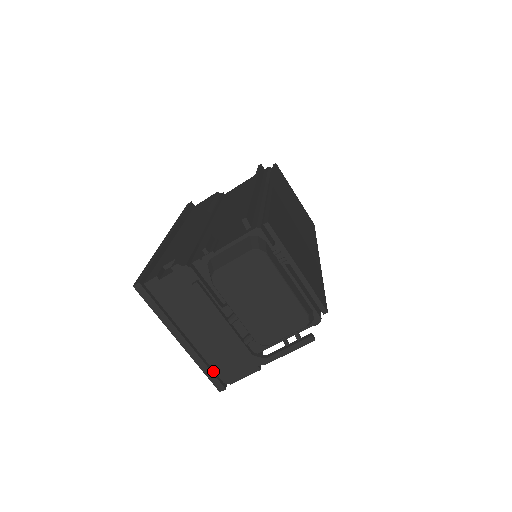
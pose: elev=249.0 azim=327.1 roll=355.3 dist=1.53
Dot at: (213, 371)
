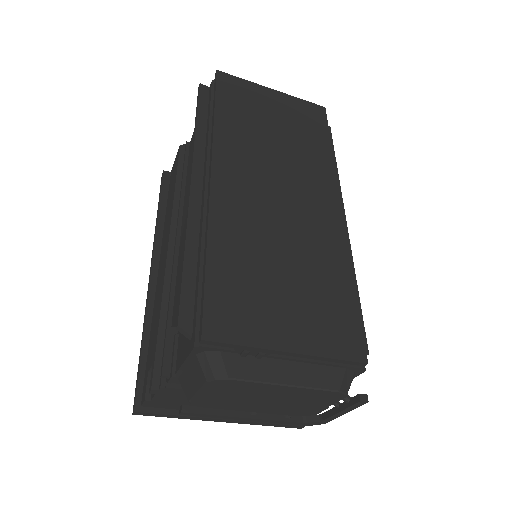
Dot at: occluded
